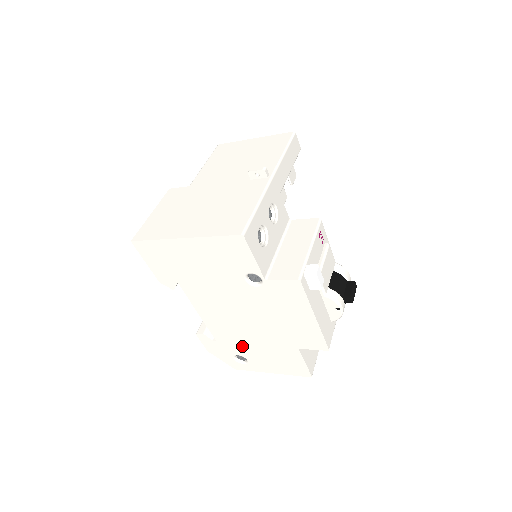
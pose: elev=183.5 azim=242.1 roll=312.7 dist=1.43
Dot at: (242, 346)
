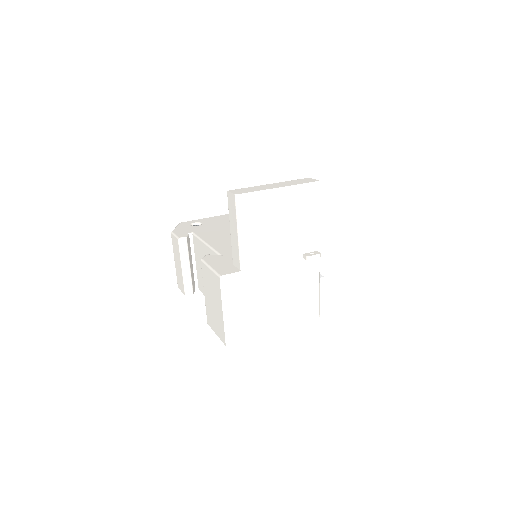
Dot at: occluded
